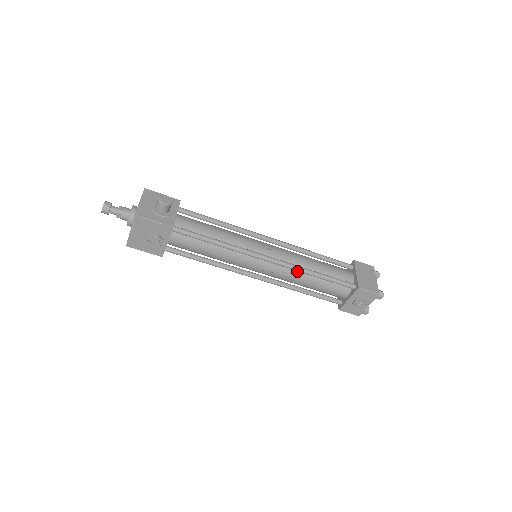
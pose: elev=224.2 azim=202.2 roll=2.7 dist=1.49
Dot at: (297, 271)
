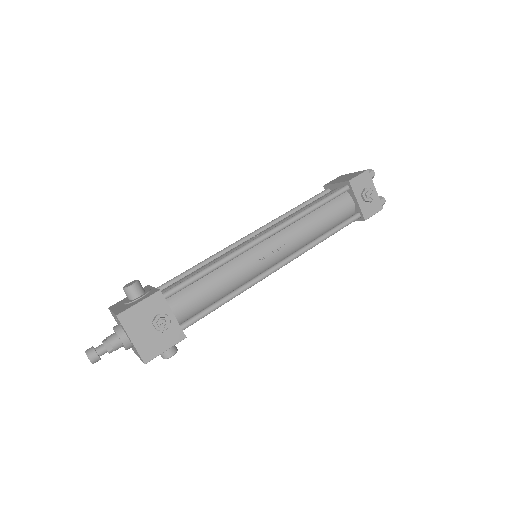
Dot at: (296, 224)
